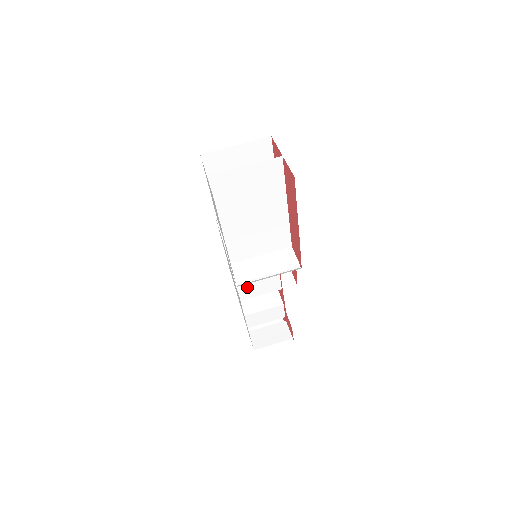
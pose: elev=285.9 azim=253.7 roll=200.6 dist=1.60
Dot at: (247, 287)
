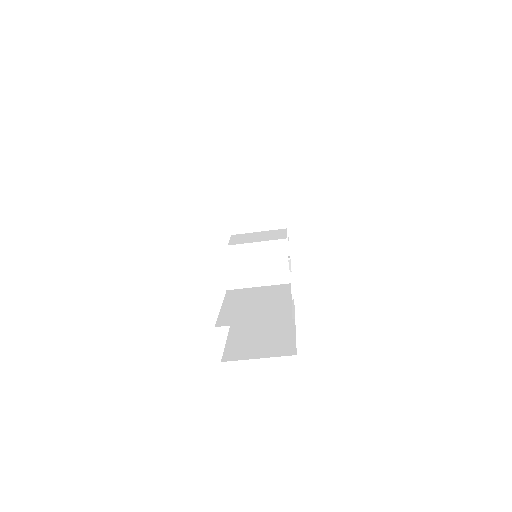
Dot at: occluded
